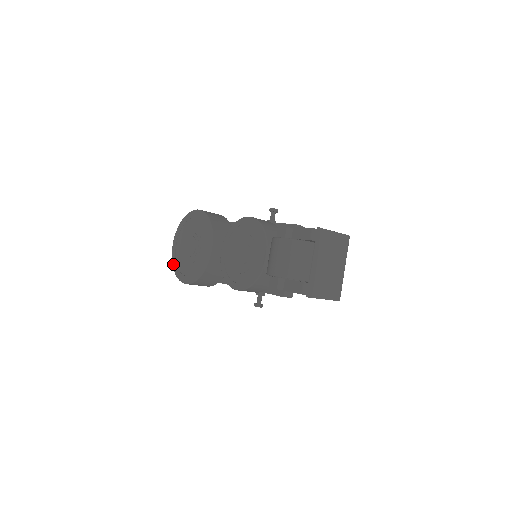
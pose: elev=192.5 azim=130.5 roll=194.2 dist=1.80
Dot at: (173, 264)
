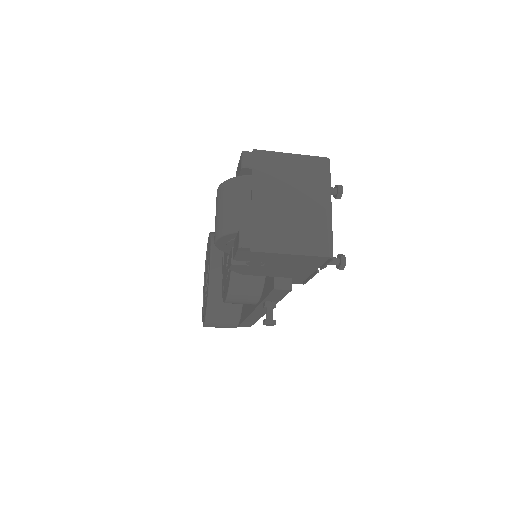
Dot at: (202, 311)
